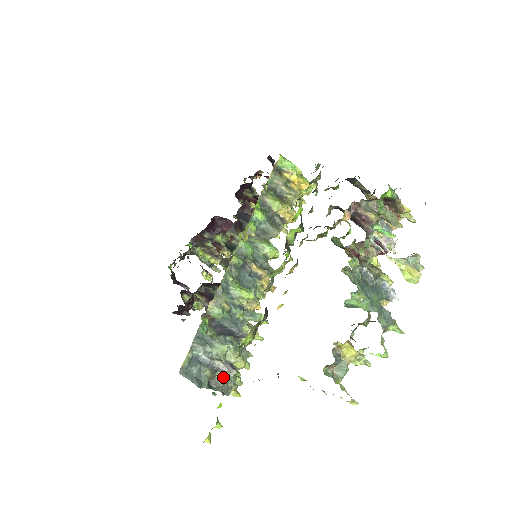
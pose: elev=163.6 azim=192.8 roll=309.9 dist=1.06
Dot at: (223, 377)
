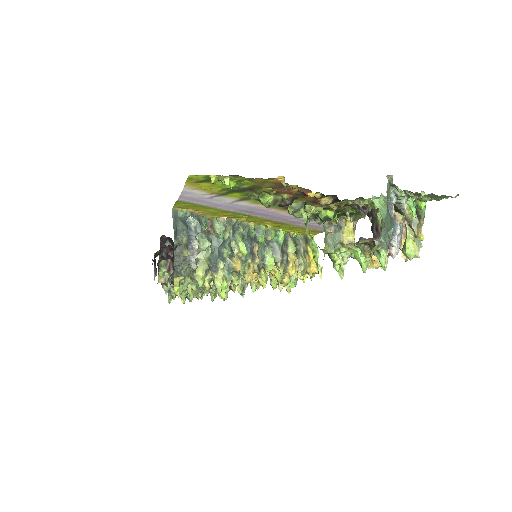
Dot at: (186, 260)
